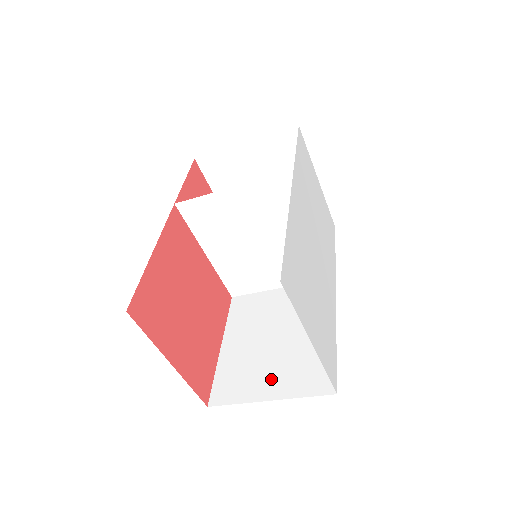
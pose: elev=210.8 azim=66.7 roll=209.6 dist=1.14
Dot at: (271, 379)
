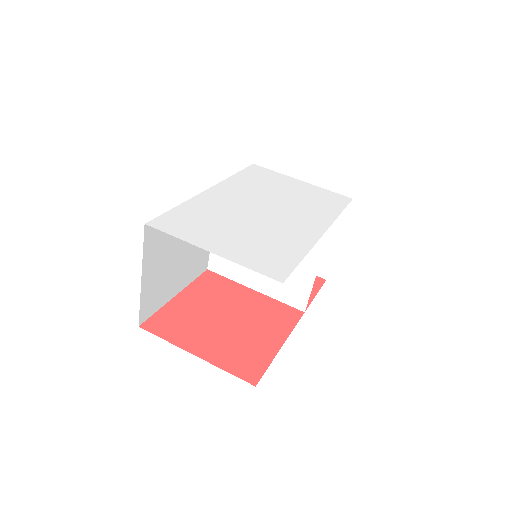
Dot at: occluded
